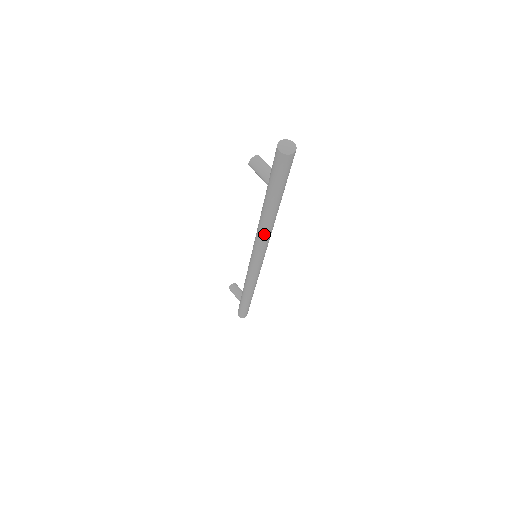
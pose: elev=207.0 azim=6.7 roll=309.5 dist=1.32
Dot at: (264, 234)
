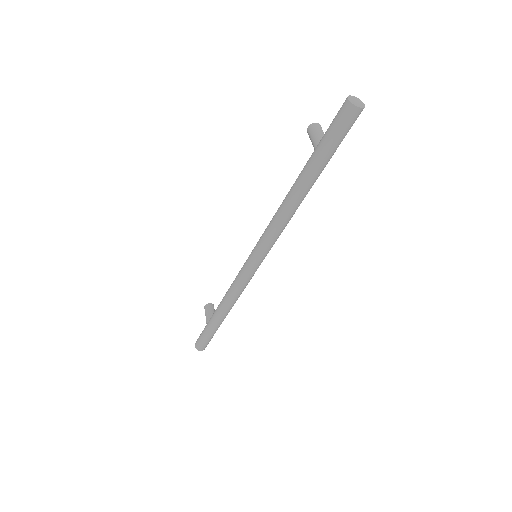
Dot at: (280, 217)
